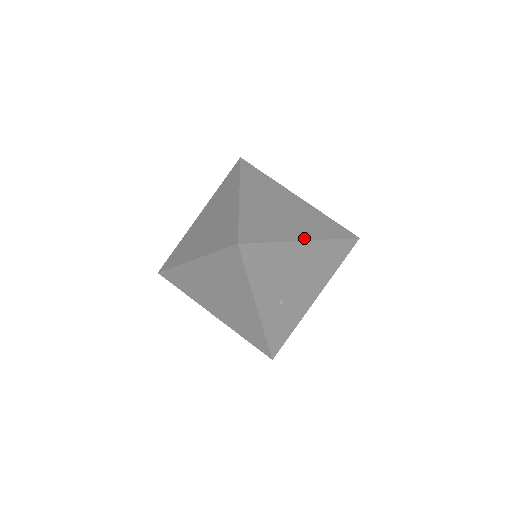
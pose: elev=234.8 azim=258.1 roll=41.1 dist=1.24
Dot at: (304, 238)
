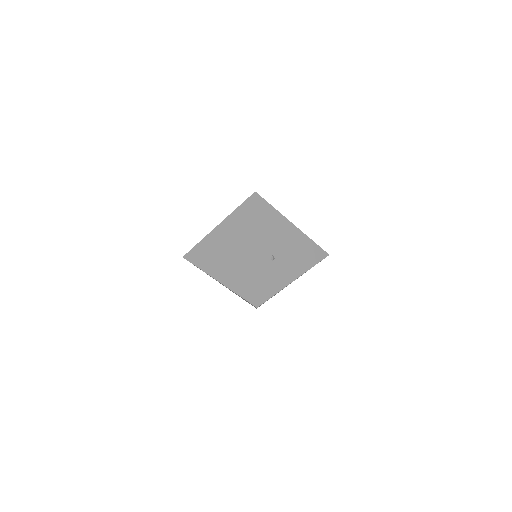
Dot at: (293, 224)
